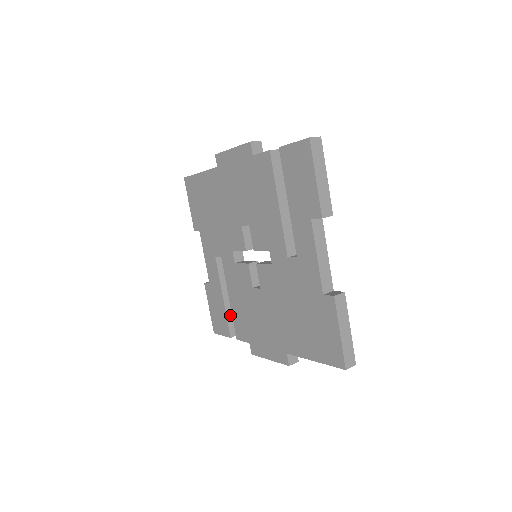
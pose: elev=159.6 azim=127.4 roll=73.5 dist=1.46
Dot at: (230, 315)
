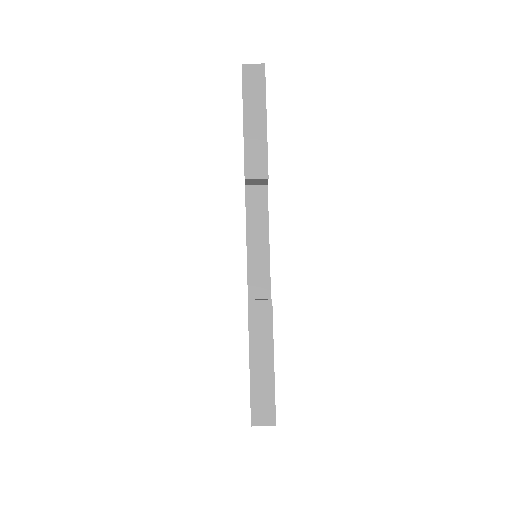
Dot at: occluded
